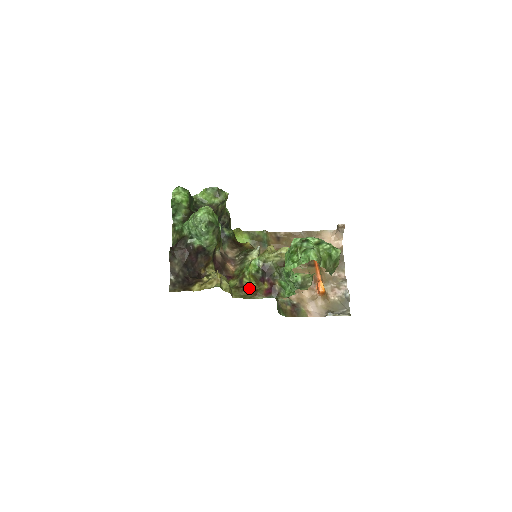
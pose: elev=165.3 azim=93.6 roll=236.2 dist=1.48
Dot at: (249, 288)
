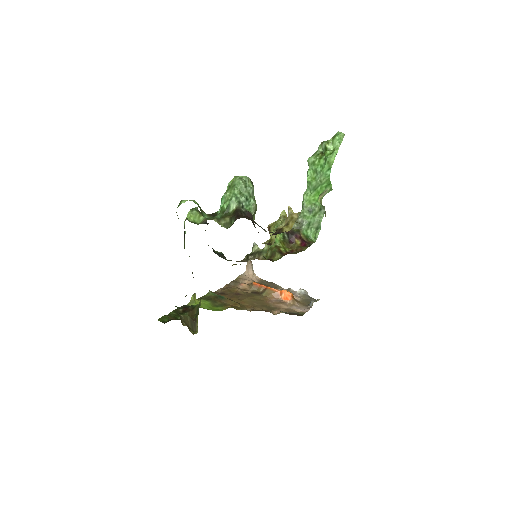
Dot at: occluded
